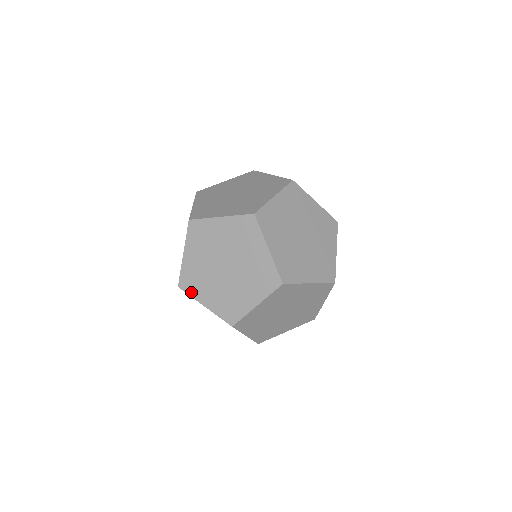
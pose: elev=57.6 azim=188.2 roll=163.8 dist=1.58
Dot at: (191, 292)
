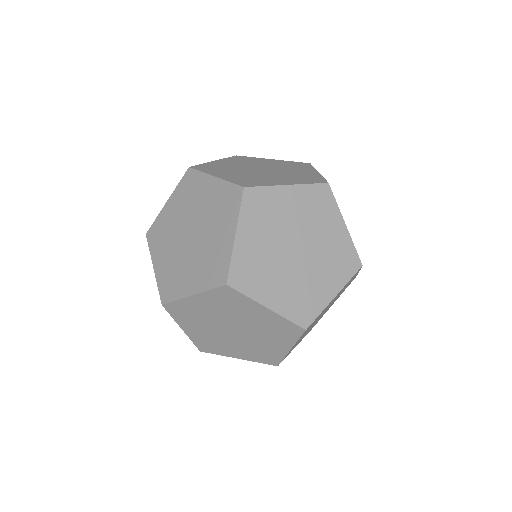
Dot at: (152, 246)
